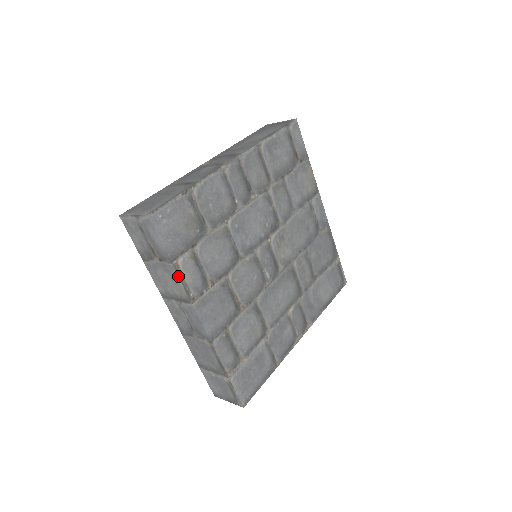
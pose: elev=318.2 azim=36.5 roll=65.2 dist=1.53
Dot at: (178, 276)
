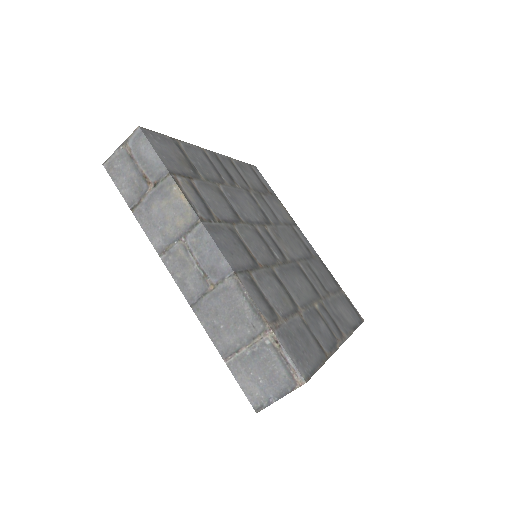
Dot at: (179, 189)
